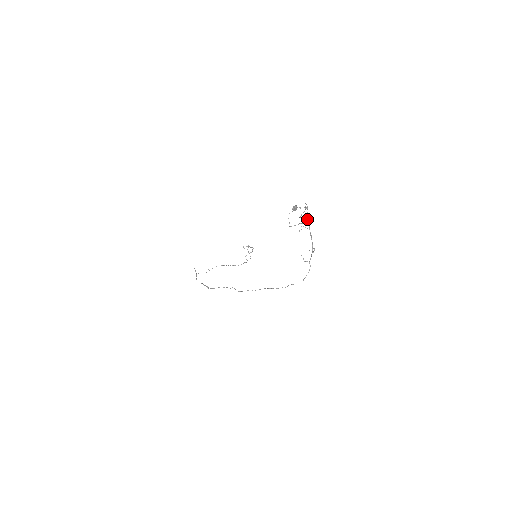
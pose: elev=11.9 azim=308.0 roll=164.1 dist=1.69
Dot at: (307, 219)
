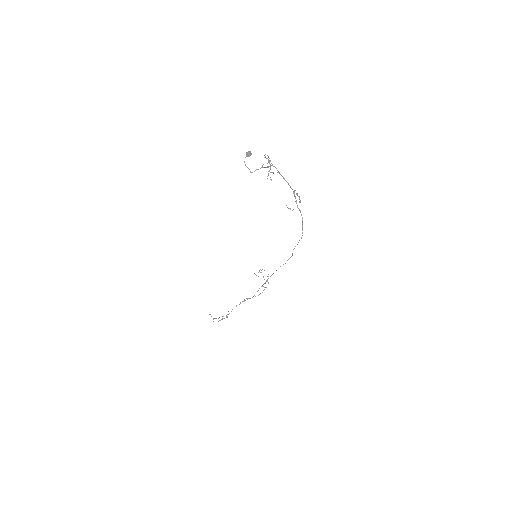
Dot at: (272, 165)
